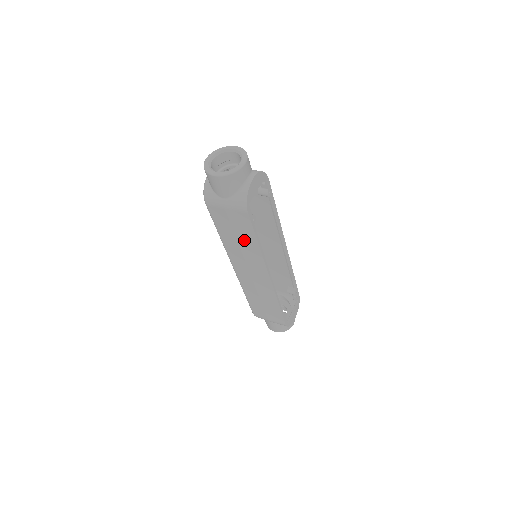
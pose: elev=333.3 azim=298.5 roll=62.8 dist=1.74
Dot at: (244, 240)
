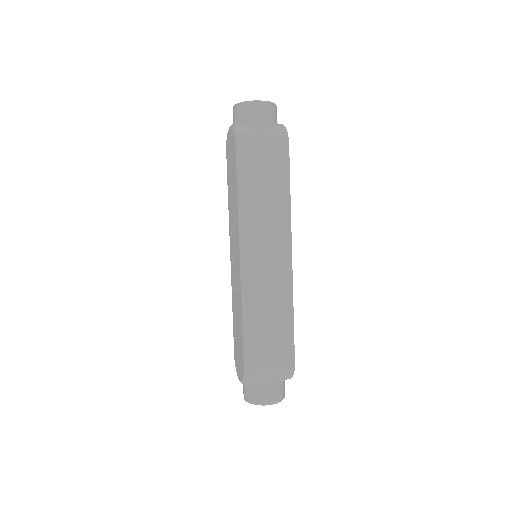
Dot at: (274, 192)
